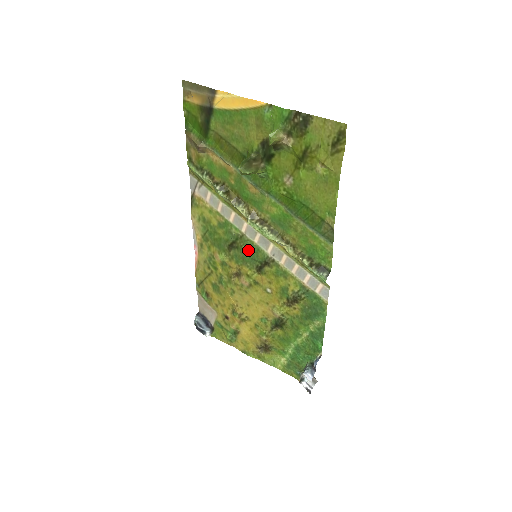
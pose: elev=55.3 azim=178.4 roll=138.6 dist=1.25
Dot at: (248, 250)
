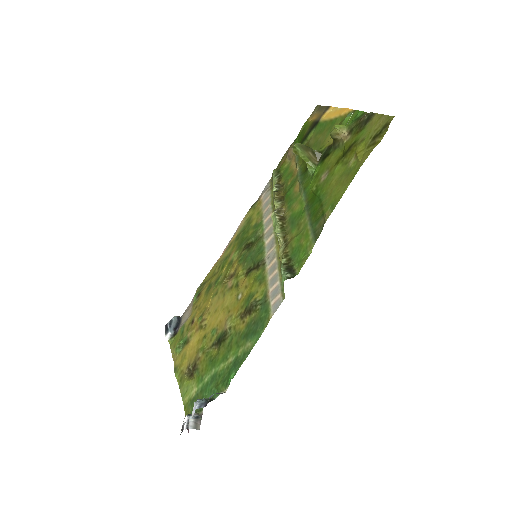
Dot at: (255, 250)
